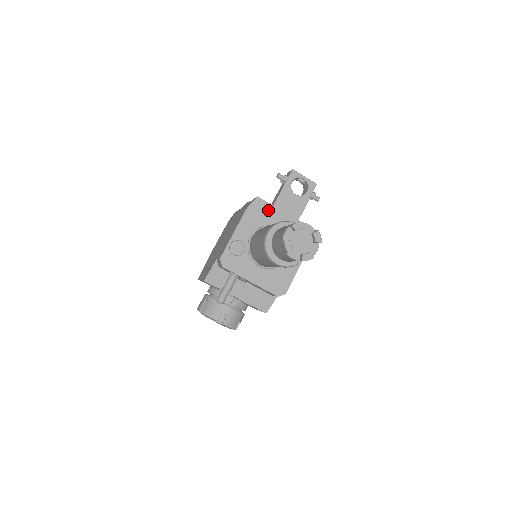
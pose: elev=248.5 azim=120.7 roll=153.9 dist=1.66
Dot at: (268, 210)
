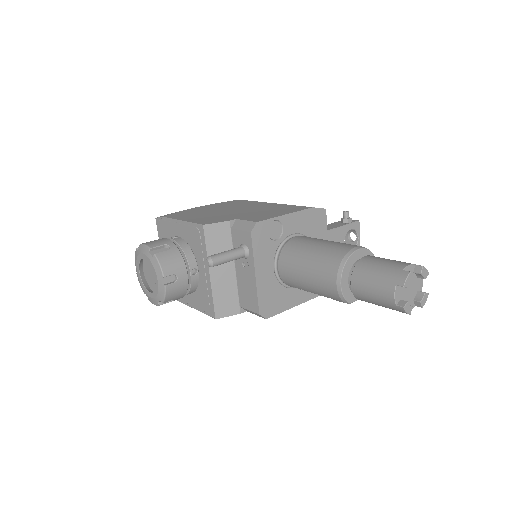
Dot at: (321, 229)
